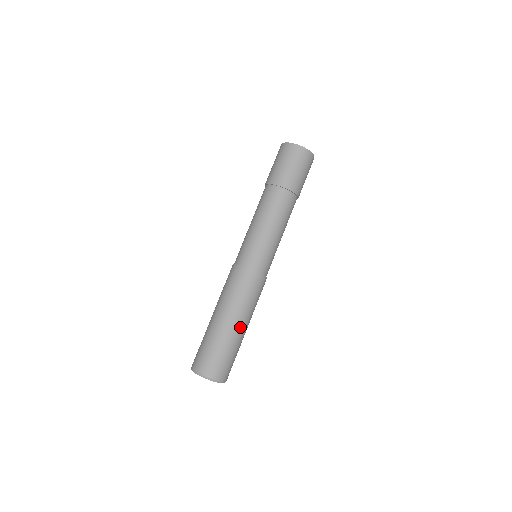
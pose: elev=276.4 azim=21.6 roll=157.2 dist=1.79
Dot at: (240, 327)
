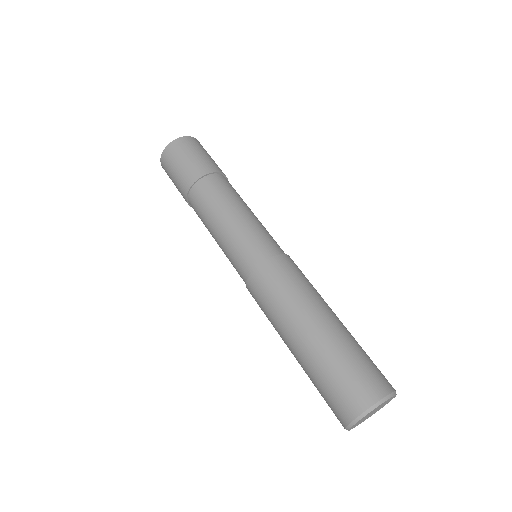
Dot at: (332, 318)
